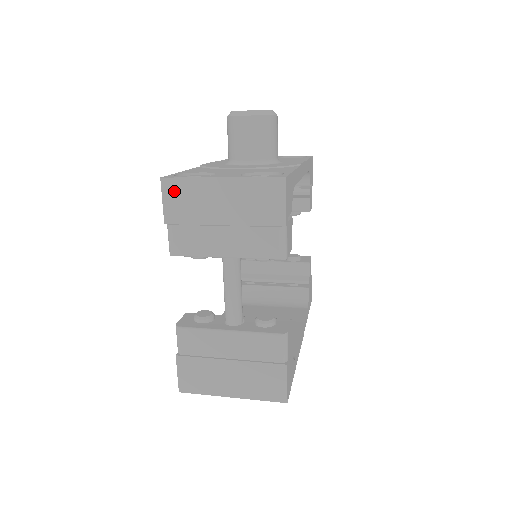
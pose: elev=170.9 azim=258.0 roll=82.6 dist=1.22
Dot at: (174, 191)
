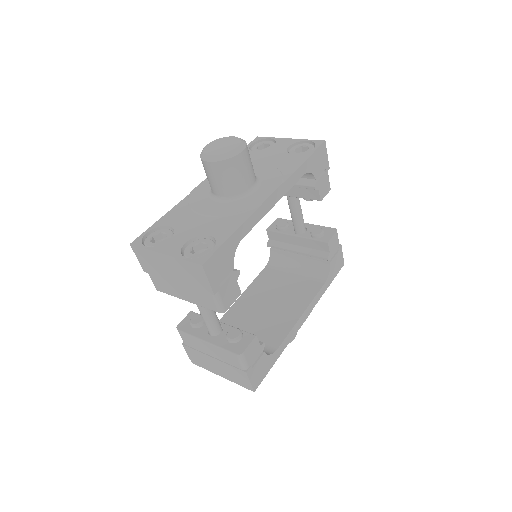
Dot at: (141, 254)
